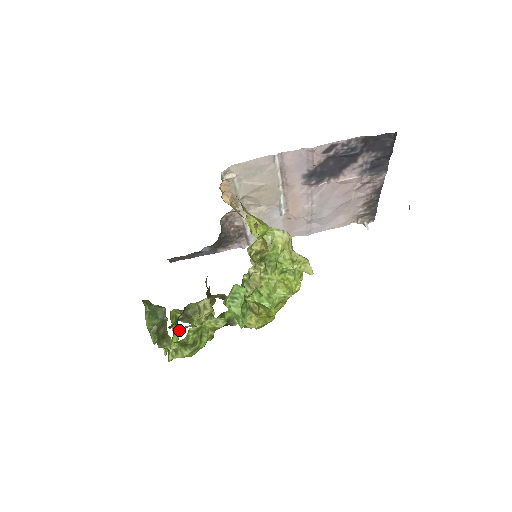
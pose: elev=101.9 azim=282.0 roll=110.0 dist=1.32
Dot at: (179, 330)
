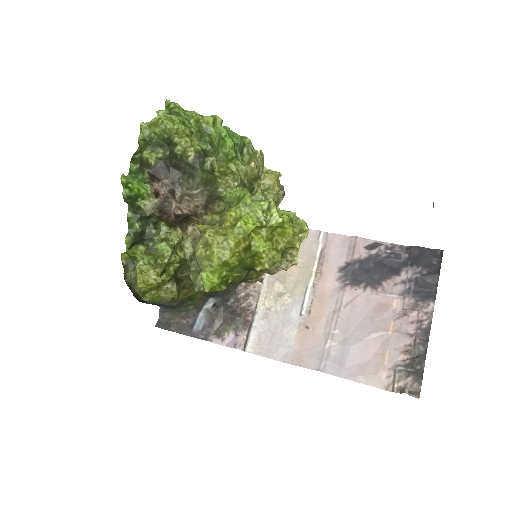
Dot at: (148, 193)
